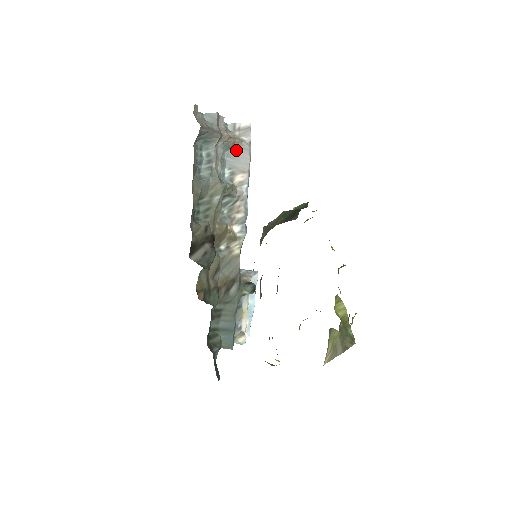
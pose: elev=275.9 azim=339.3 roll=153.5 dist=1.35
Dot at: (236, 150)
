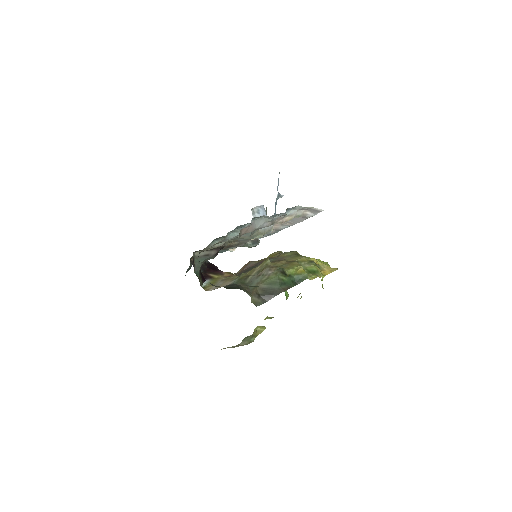
Dot at: occluded
